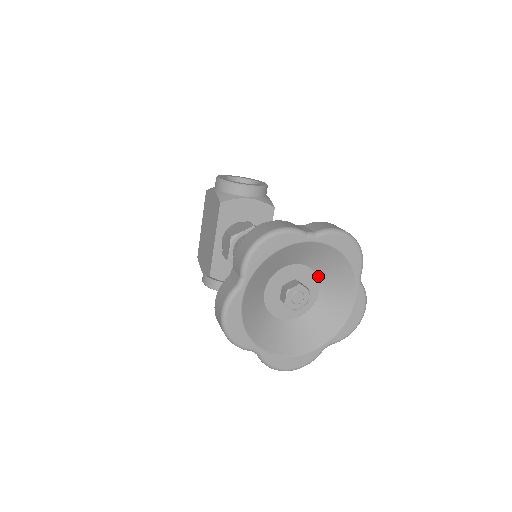
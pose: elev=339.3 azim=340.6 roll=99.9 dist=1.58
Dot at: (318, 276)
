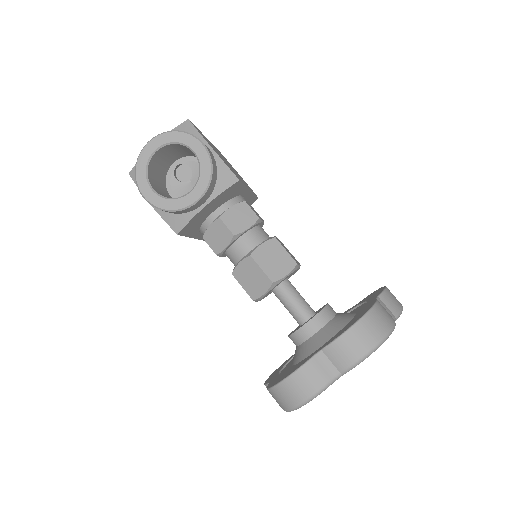
Dot at: occluded
